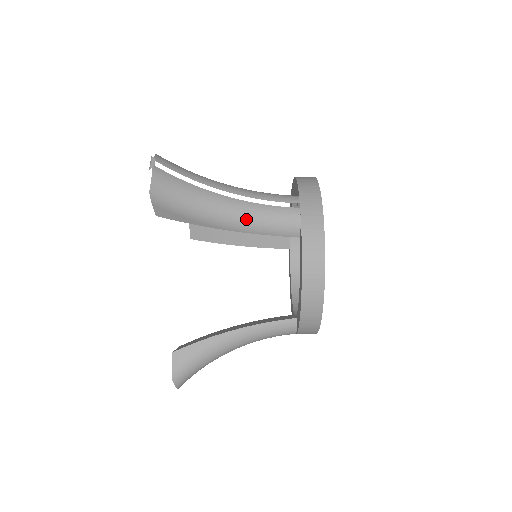
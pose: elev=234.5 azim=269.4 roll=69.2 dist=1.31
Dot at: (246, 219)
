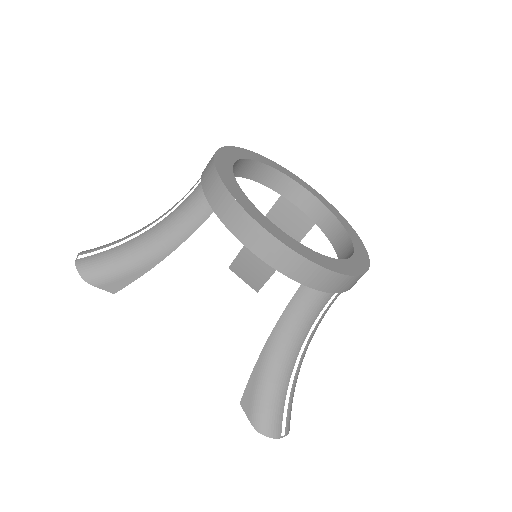
Dot at: (168, 234)
